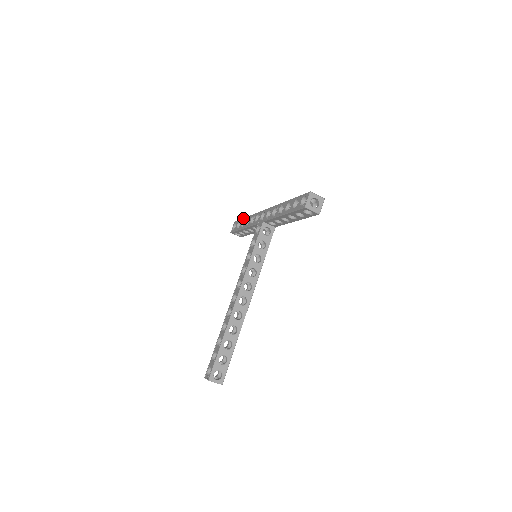
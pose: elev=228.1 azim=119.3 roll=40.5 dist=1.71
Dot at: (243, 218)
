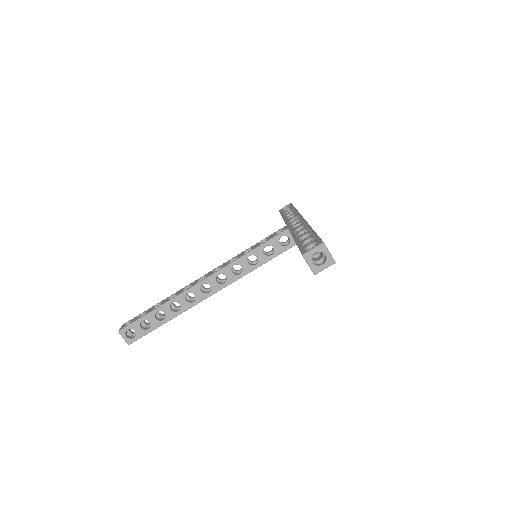
Dot at: occluded
